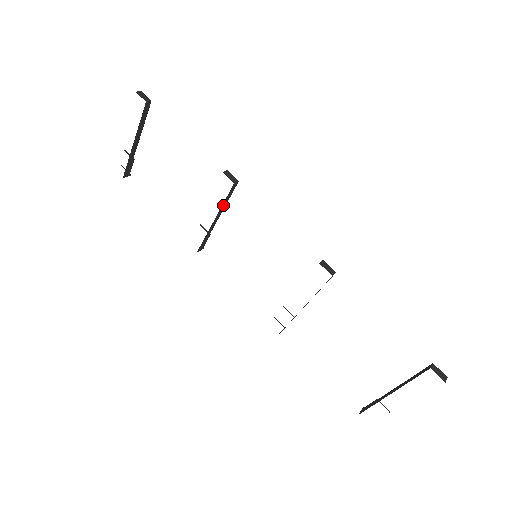
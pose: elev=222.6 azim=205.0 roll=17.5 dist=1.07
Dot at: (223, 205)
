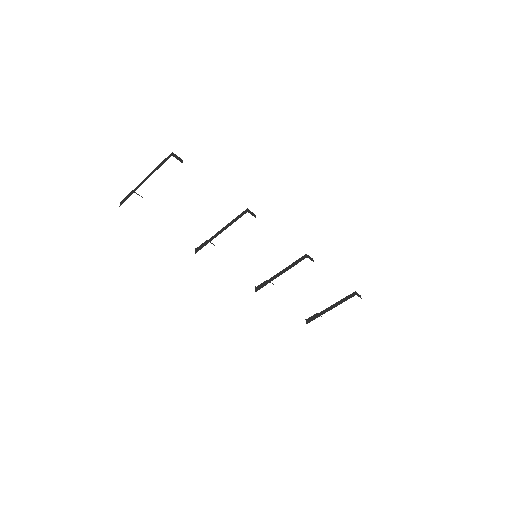
Dot at: occluded
